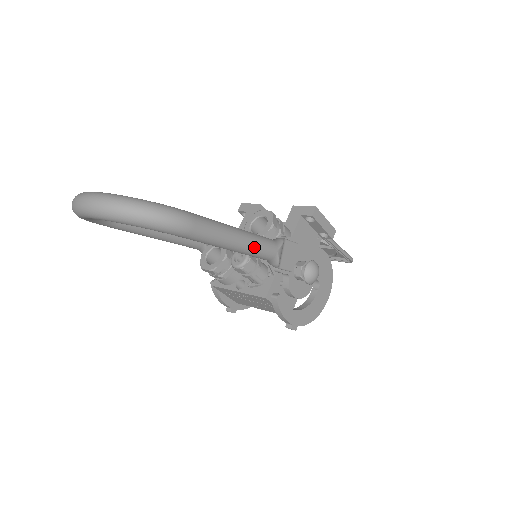
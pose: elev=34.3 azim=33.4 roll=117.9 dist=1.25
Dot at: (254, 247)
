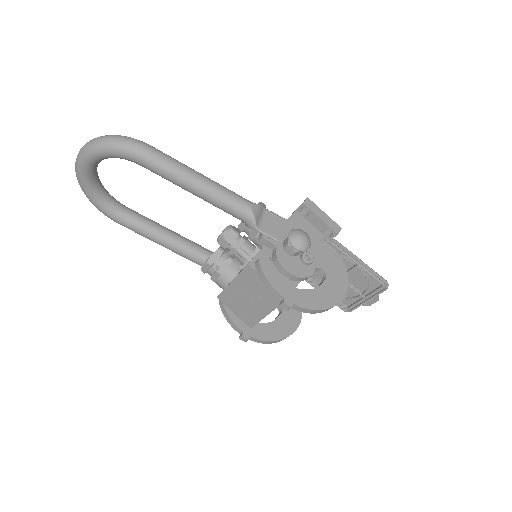
Dot at: (219, 191)
